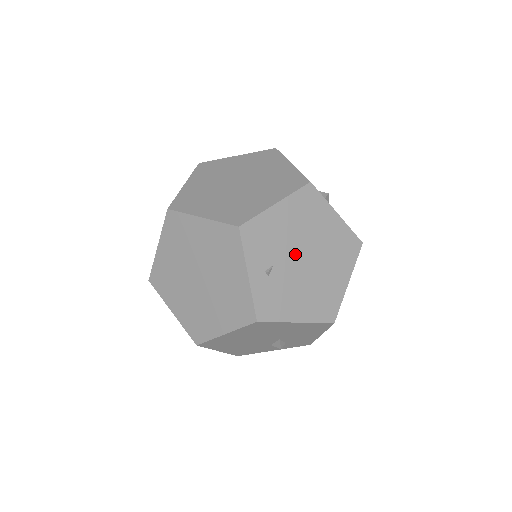
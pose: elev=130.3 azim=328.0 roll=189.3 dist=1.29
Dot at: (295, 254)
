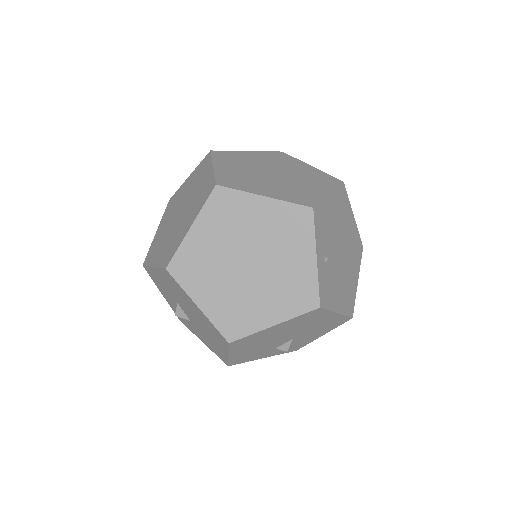
Dot at: (337, 246)
